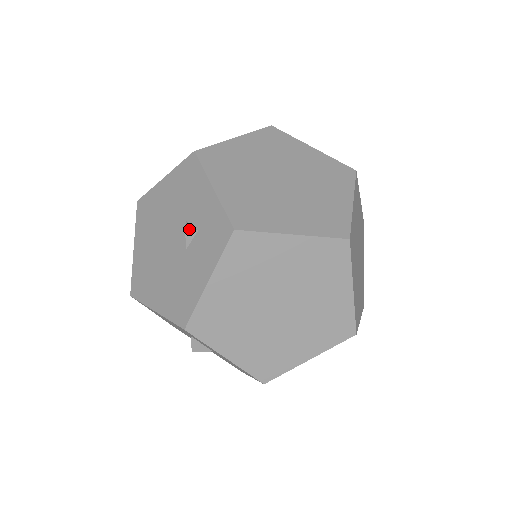
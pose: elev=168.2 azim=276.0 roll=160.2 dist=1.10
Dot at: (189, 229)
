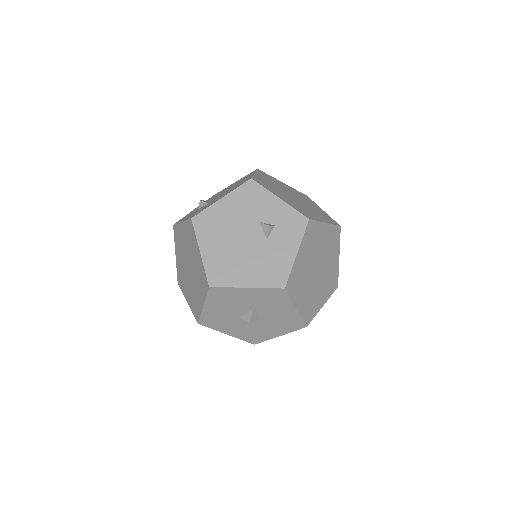
Dot at: (270, 225)
